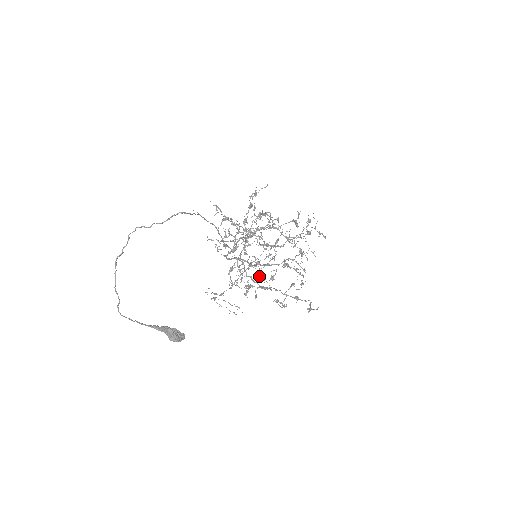
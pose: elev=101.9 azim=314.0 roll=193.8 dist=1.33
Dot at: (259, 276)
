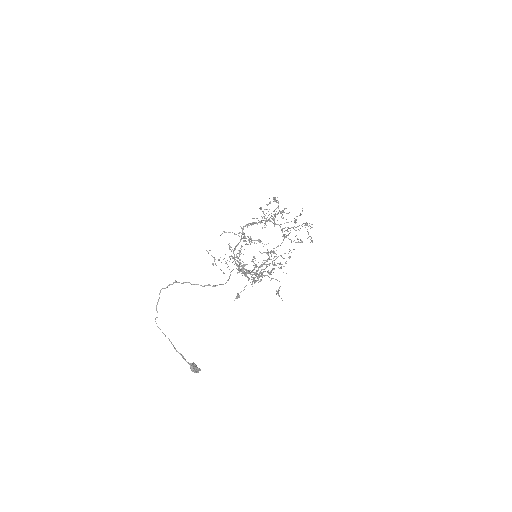
Dot at: occluded
